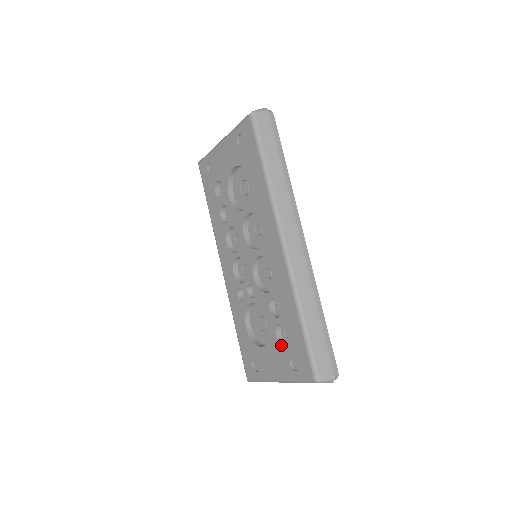
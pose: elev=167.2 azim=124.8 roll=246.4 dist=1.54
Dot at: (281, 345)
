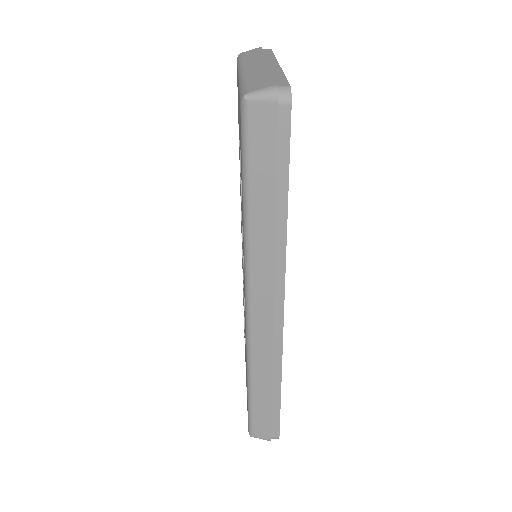
Dot at: occluded
